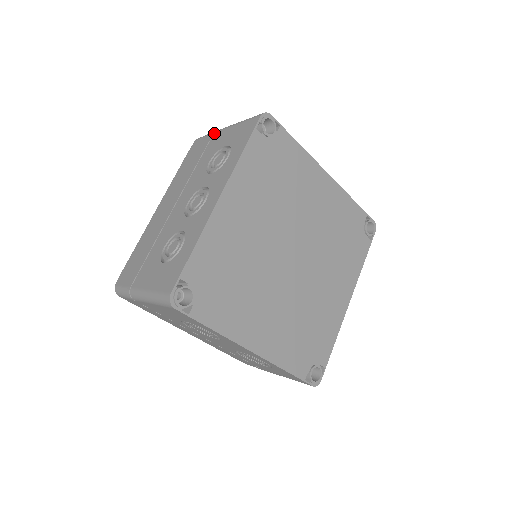
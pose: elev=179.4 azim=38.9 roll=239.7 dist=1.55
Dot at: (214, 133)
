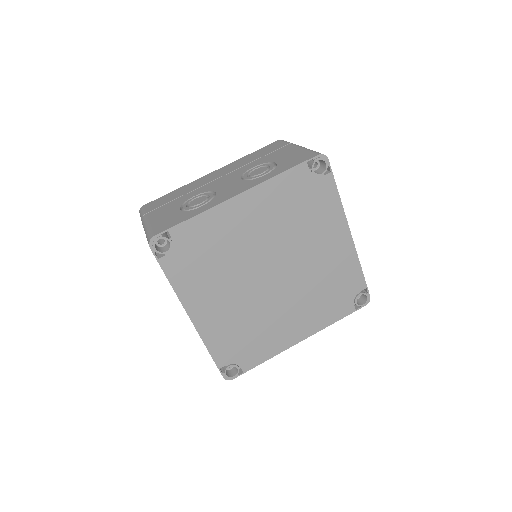
Dot at: occluded
